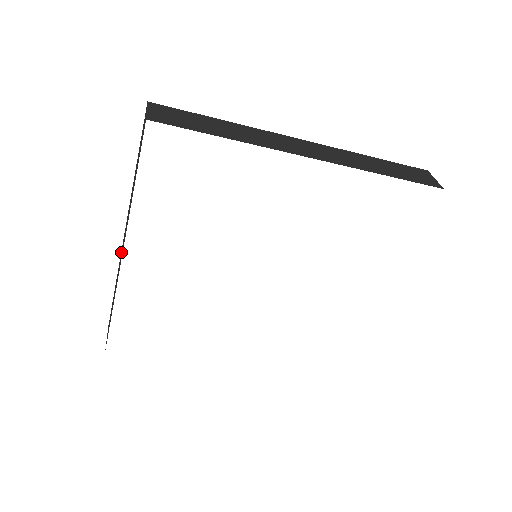
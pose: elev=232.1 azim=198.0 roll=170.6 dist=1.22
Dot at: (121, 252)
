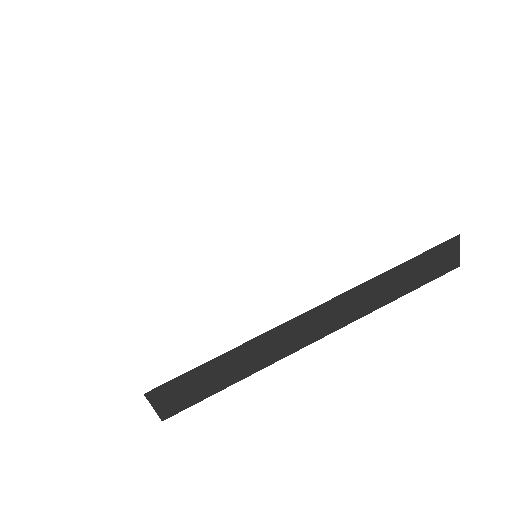
Dot at: occluded
